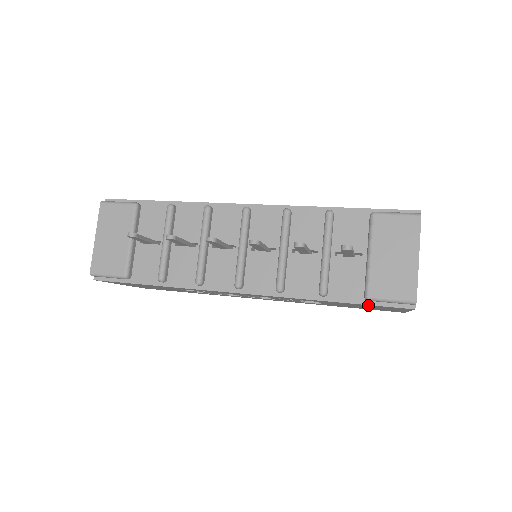
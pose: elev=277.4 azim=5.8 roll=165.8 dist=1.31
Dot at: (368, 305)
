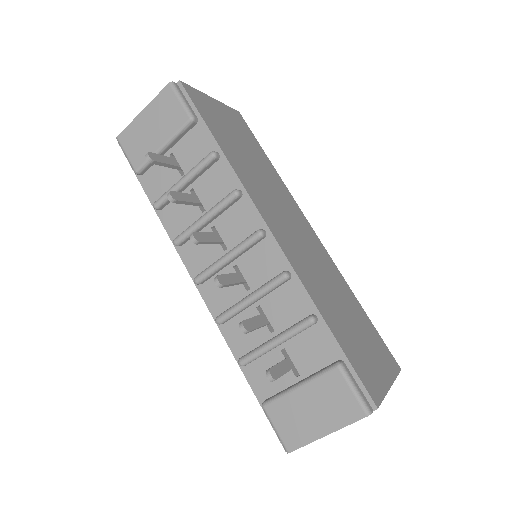
Dot at: occluded
